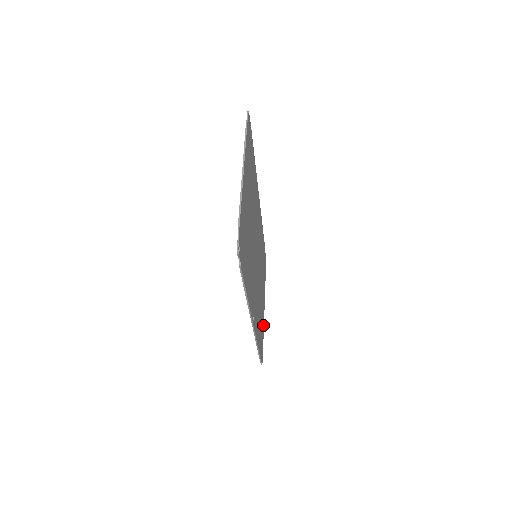
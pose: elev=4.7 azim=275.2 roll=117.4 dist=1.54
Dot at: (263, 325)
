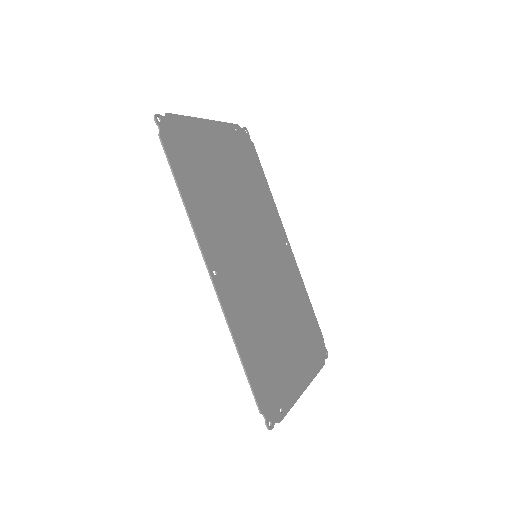
Dot at: (291, 395)
